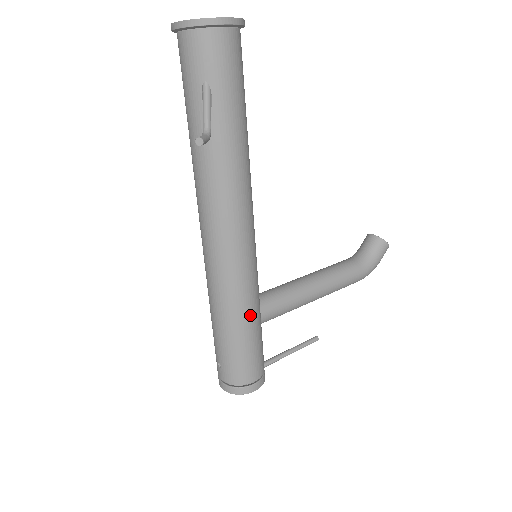
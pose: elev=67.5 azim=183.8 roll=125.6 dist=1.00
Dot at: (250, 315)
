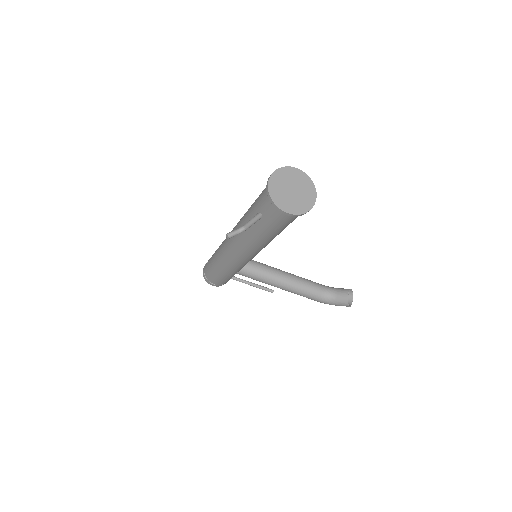
Dot at: (227, 272)
